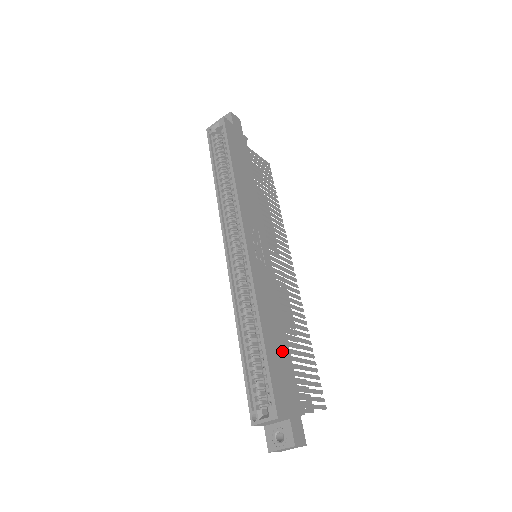
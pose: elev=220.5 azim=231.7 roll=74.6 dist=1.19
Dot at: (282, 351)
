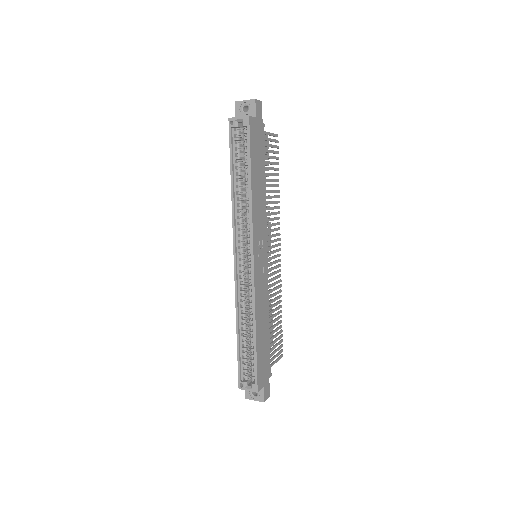
Dot at: (265, 340)
